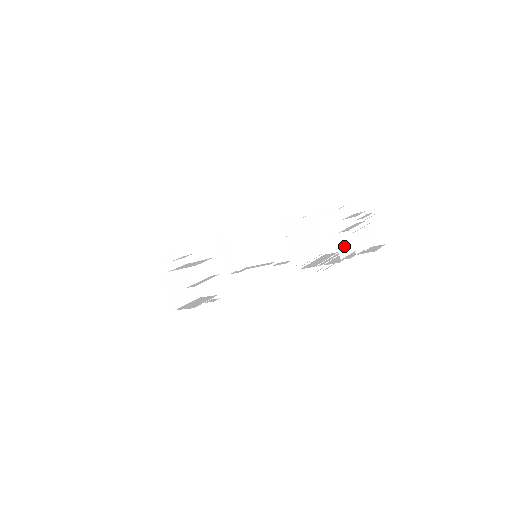
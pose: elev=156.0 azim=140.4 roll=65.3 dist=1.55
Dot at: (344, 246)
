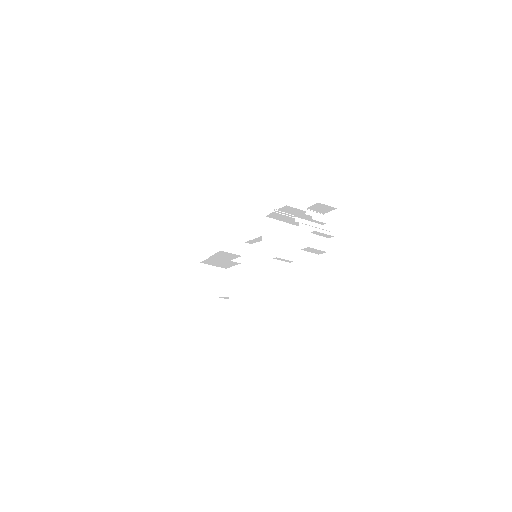
Dot at: (294, 238)
